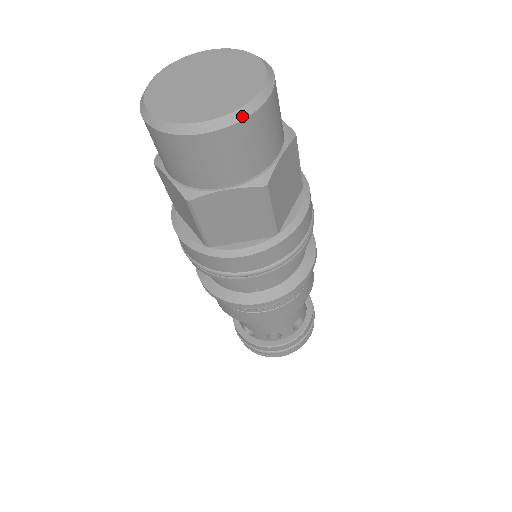
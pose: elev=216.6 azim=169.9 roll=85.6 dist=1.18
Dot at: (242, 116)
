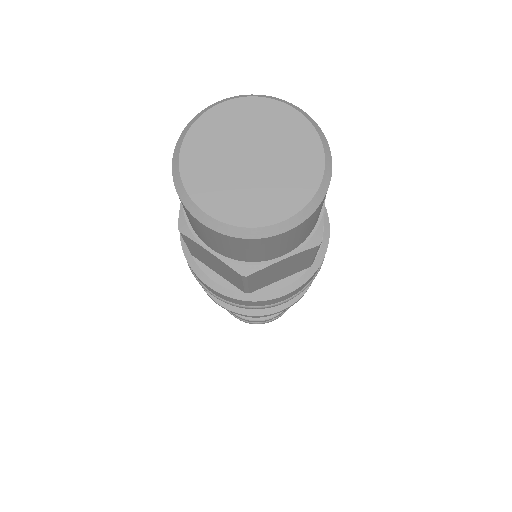
Dot at: (317, 204)
